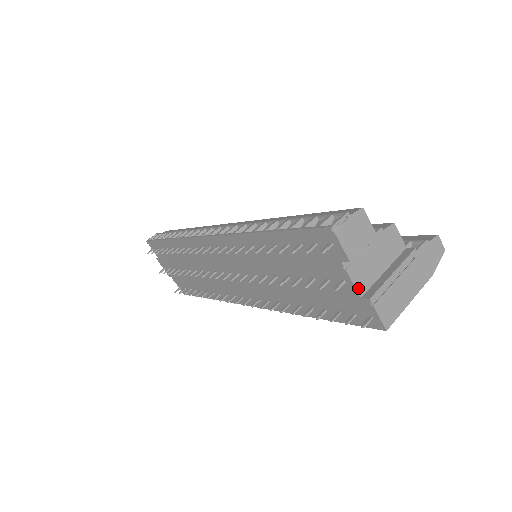
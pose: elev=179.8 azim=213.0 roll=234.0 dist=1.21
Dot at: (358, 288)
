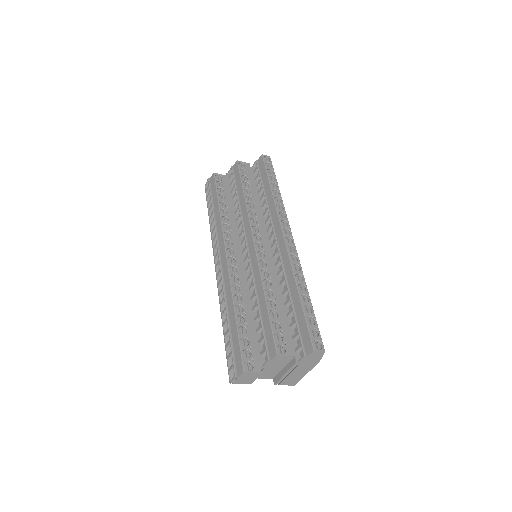
Dot at: (268, 378)
